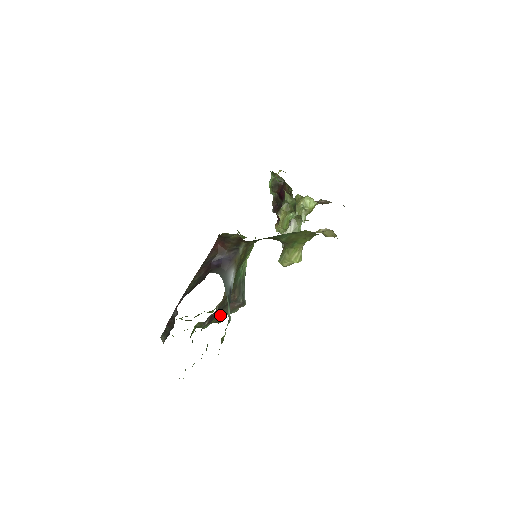
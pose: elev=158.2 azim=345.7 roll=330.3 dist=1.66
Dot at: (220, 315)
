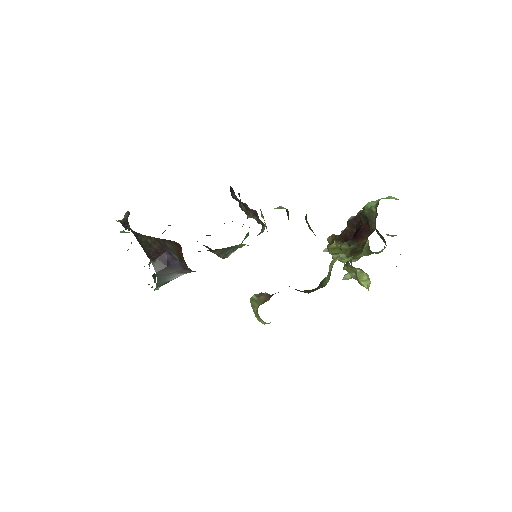
Dot at: occluded
